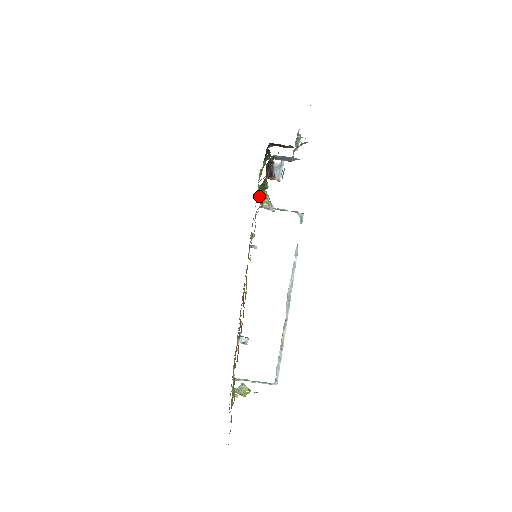
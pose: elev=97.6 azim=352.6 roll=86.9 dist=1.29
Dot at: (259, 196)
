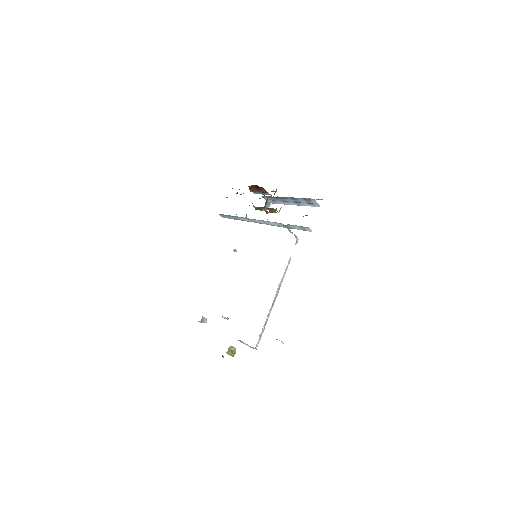
Dot at: occluded
